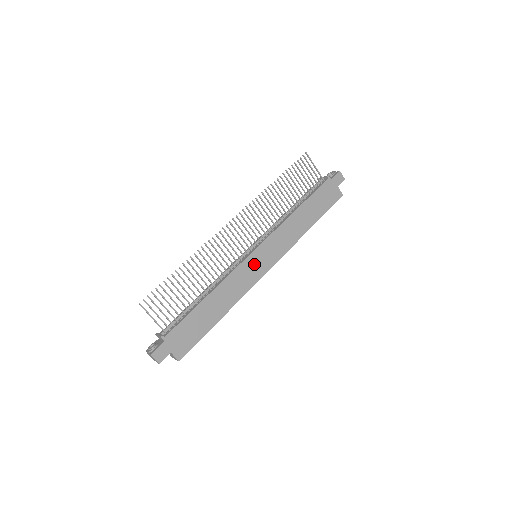
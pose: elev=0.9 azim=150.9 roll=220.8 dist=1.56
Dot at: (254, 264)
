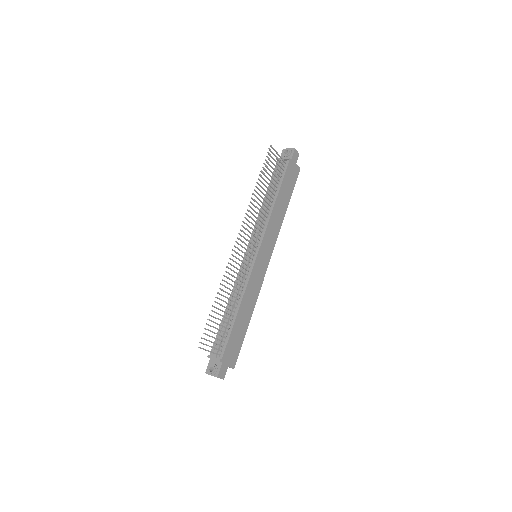
Dot at: (259, 266)
